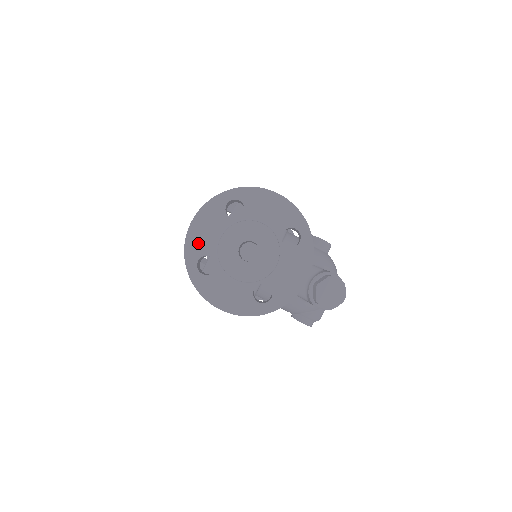
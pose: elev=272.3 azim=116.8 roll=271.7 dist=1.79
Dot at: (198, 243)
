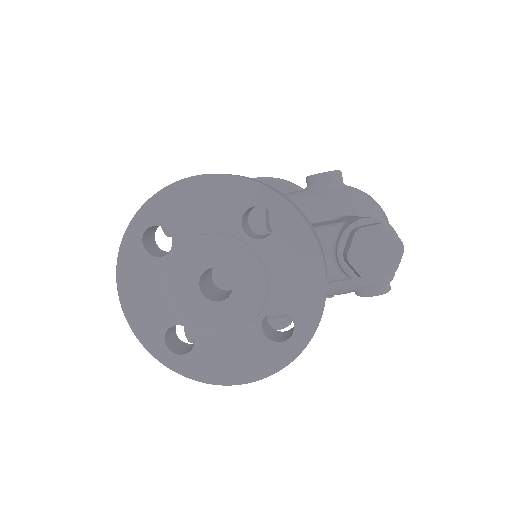
Dot at: (147, 319)
